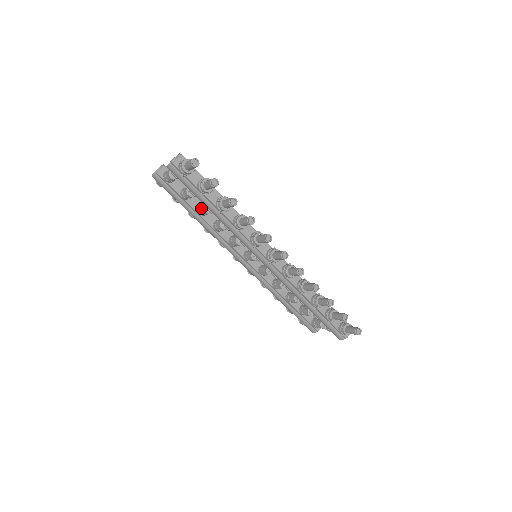
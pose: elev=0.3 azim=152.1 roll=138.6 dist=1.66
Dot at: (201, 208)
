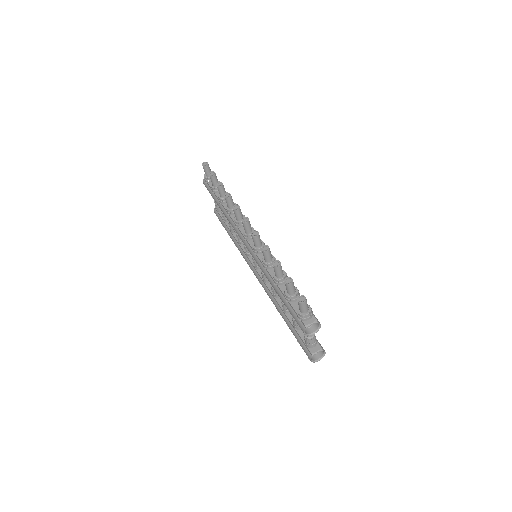
Dot at: occluded
